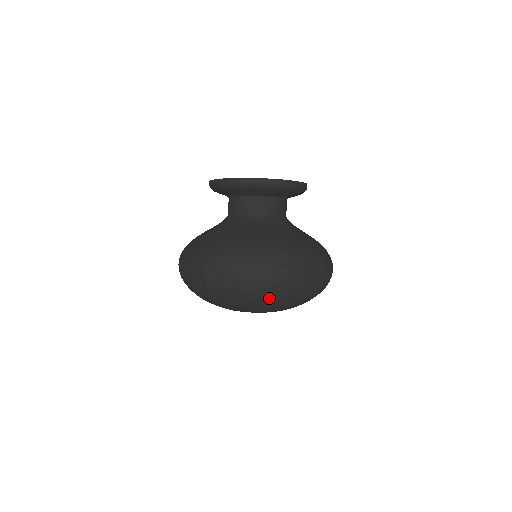
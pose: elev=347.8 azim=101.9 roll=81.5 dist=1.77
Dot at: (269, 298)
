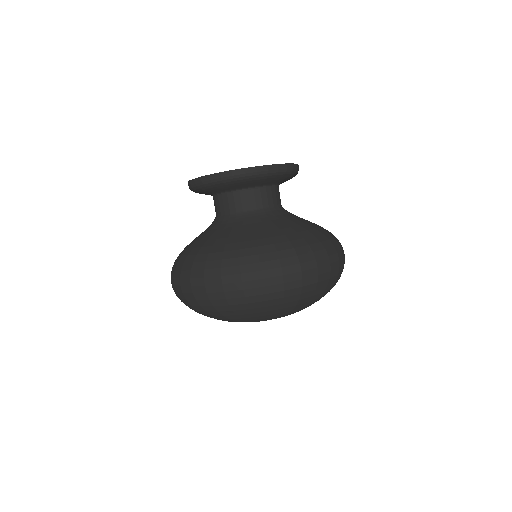
Dot at: (312, 295)
